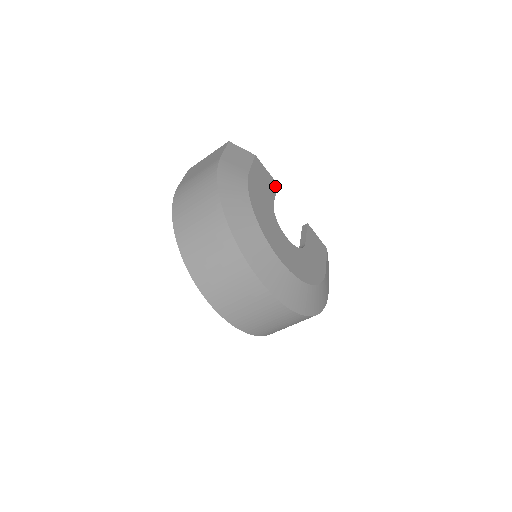
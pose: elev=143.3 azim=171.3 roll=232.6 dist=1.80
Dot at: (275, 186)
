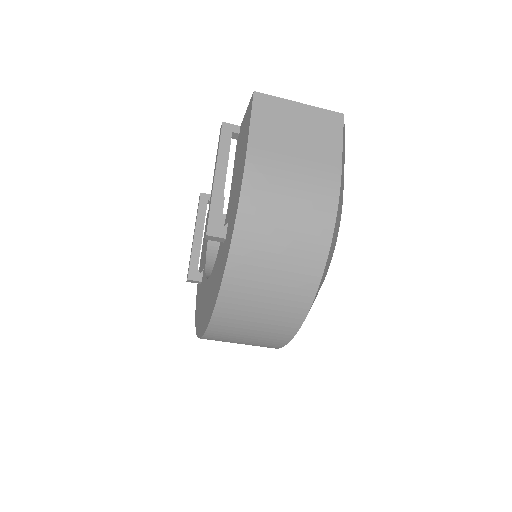
Dot at: occluded
